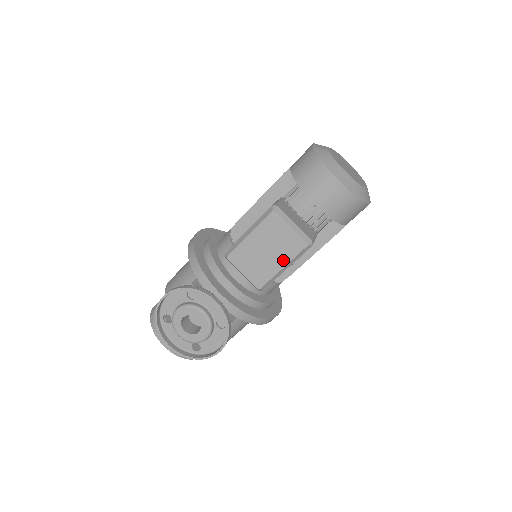
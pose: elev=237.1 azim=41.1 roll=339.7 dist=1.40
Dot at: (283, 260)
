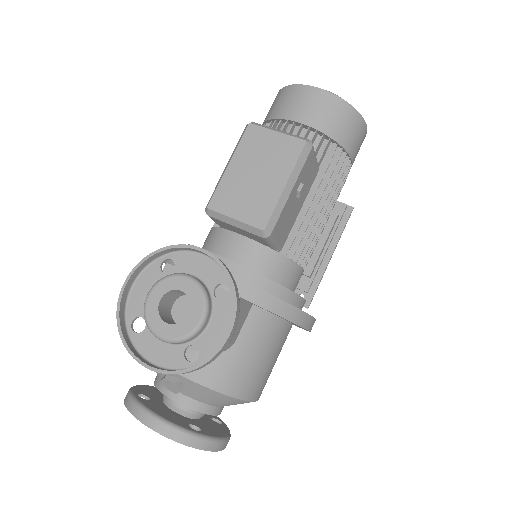
Dot at: (282, 175)
